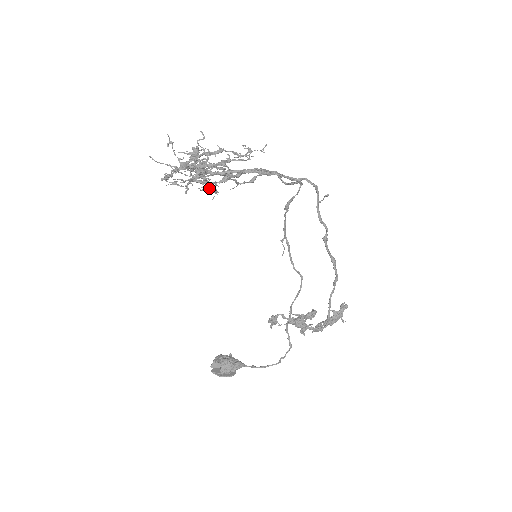
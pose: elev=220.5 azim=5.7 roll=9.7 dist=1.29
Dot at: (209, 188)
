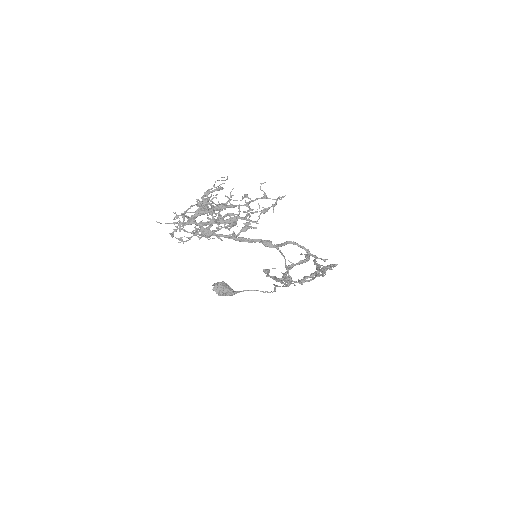
Dot at: (218, 219)
